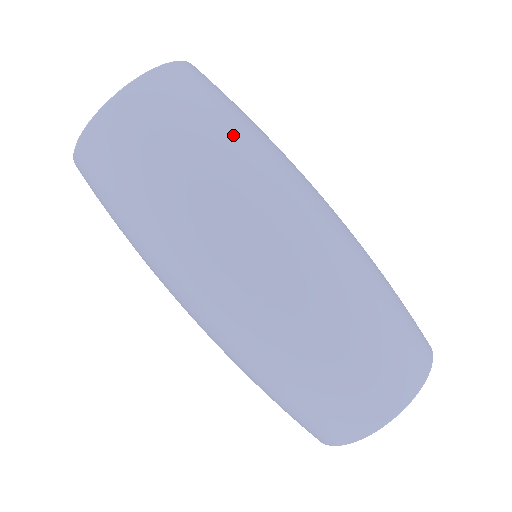
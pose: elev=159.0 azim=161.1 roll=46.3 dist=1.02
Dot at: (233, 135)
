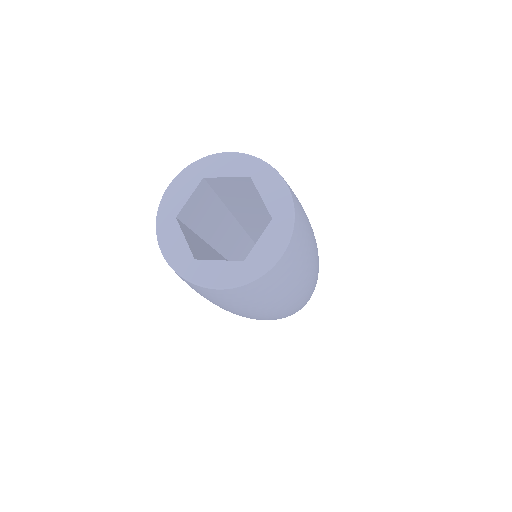
Dot at: (310, 233)
